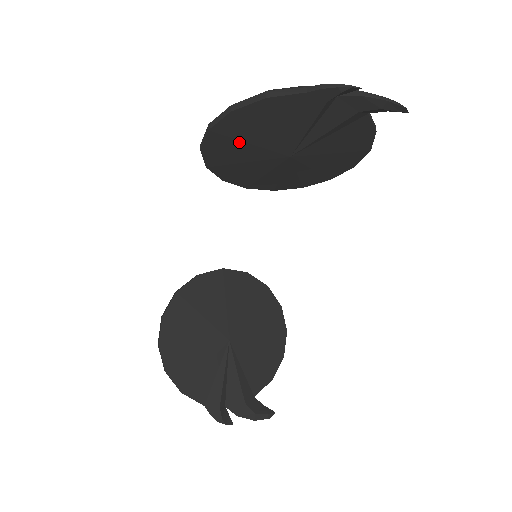
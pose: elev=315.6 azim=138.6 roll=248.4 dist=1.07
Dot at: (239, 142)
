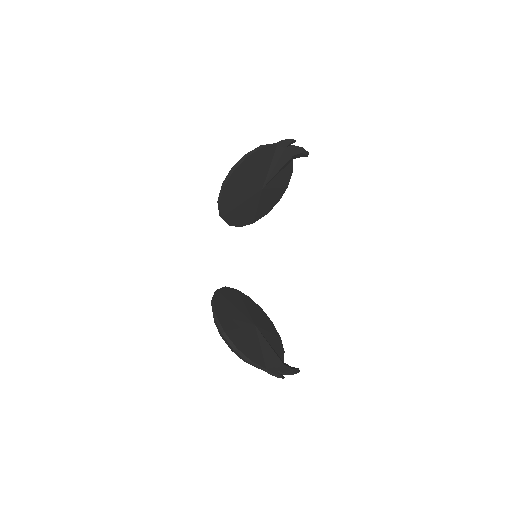
Dot at: (244, 179)
